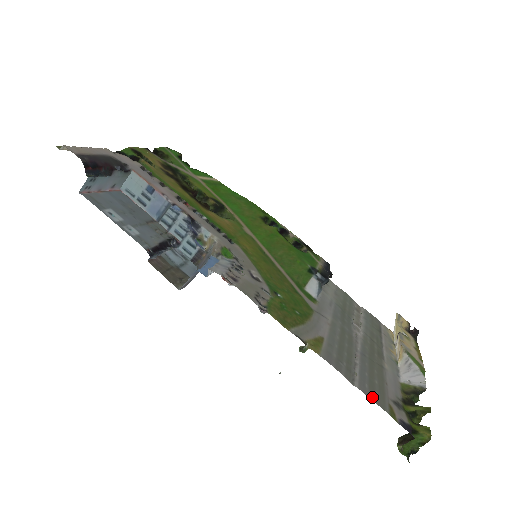
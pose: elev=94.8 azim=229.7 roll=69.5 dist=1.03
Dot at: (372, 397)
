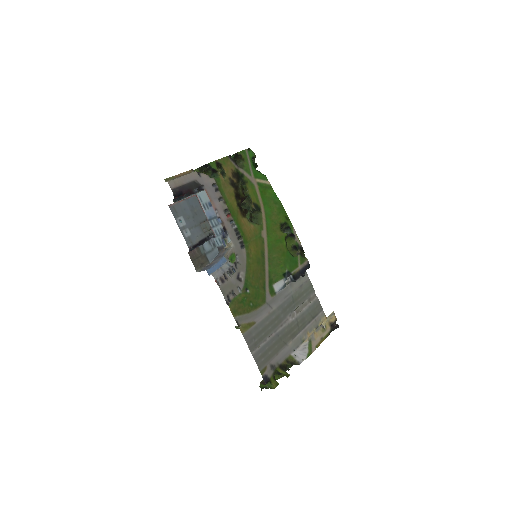
Dot at: (257, 361)
